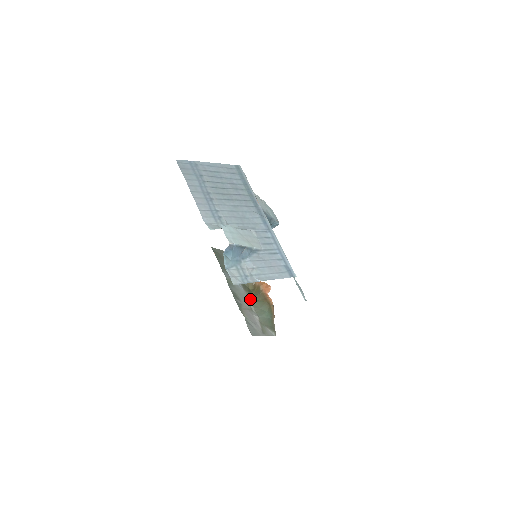
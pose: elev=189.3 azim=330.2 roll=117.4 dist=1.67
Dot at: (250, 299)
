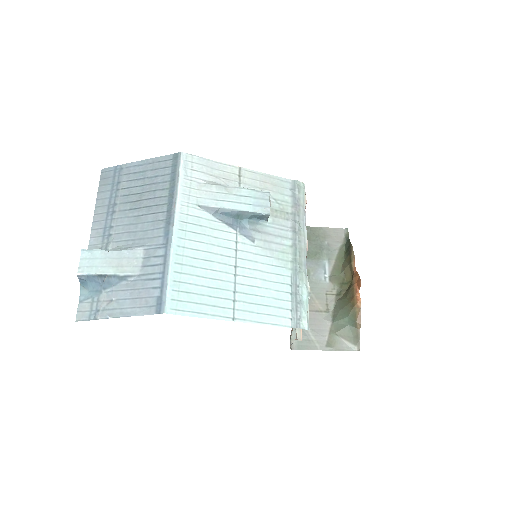
Dot at: (336, 295)
